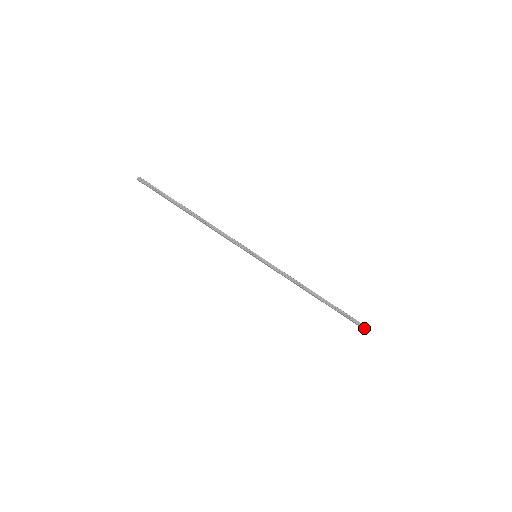
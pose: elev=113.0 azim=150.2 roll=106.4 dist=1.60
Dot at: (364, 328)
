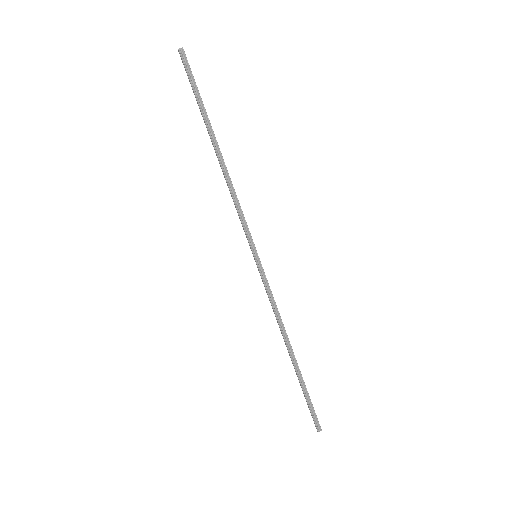
Dot at: (316, 425)
